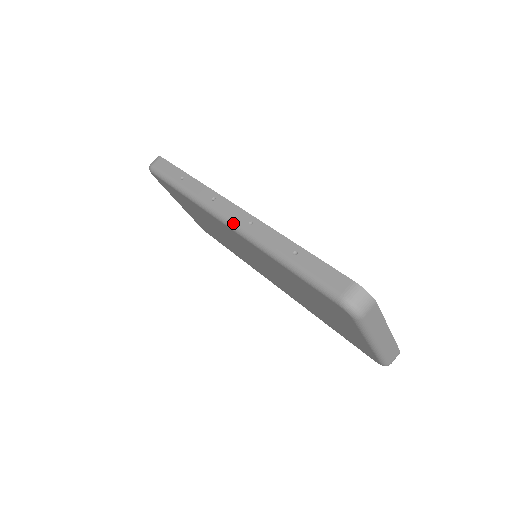
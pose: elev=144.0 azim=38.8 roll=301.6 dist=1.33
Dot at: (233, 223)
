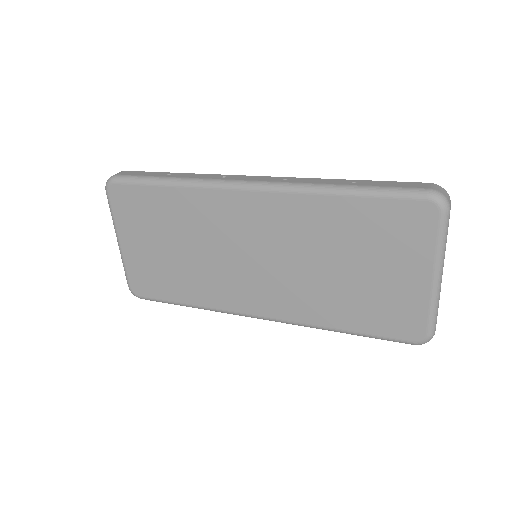
Dot at: (263, 182)
